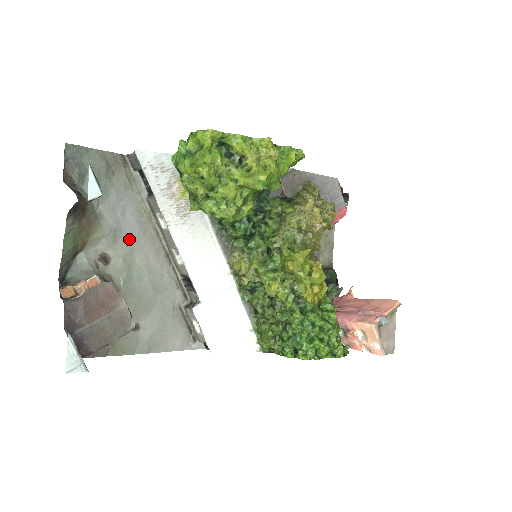
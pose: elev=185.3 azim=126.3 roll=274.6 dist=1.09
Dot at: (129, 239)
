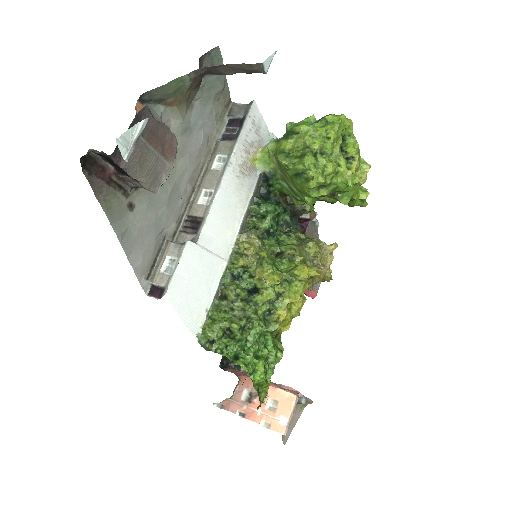
Dot at: (189, 145)
